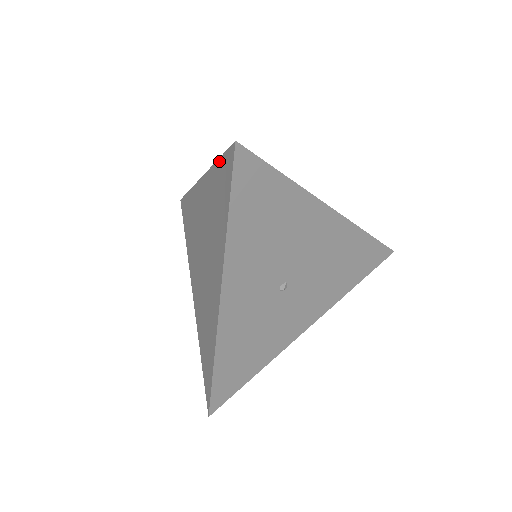
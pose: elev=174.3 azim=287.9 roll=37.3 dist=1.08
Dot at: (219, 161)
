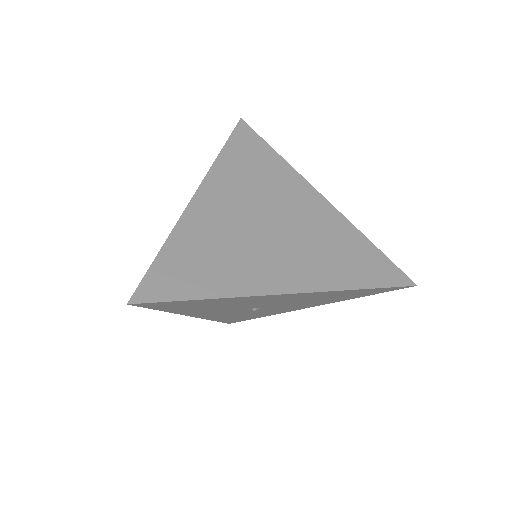
Dot at: (155, 260)
